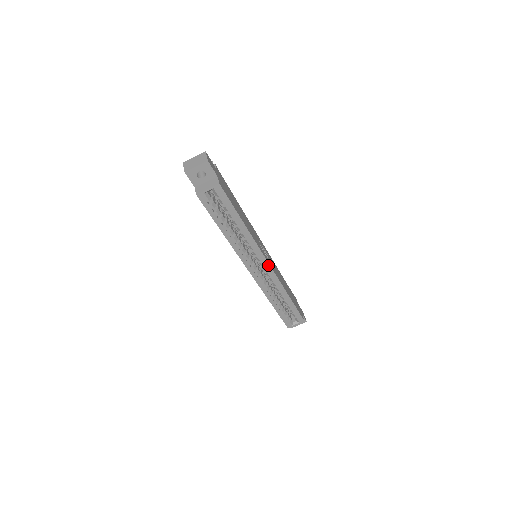
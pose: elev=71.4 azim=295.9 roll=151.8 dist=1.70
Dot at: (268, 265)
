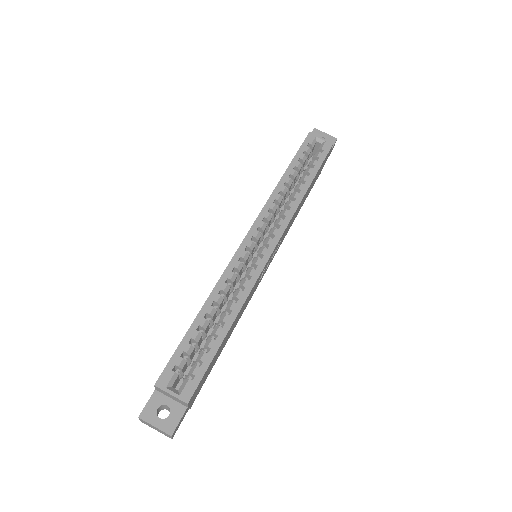
Dot at: (272, 249)
